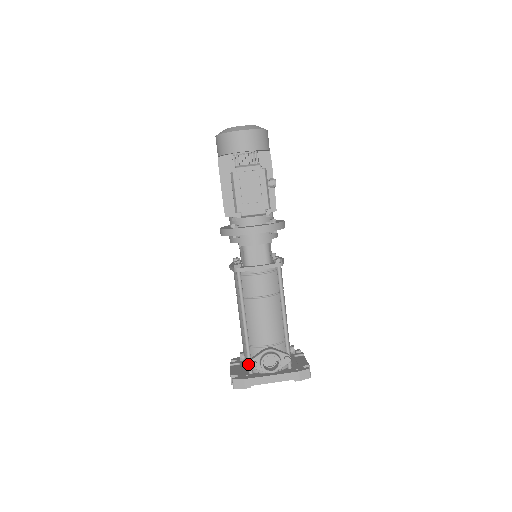
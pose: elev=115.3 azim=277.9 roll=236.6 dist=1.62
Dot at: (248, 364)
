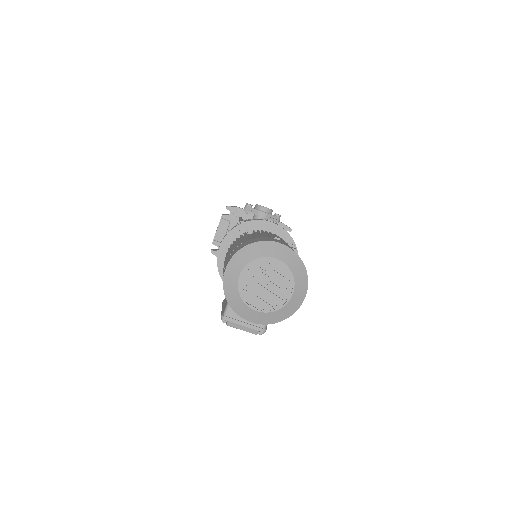
Dot at: occluded
